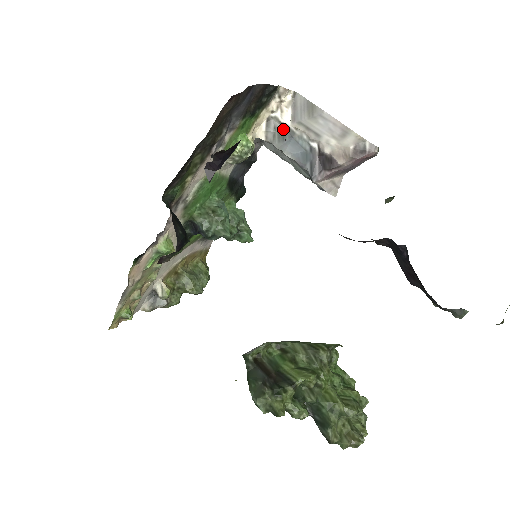
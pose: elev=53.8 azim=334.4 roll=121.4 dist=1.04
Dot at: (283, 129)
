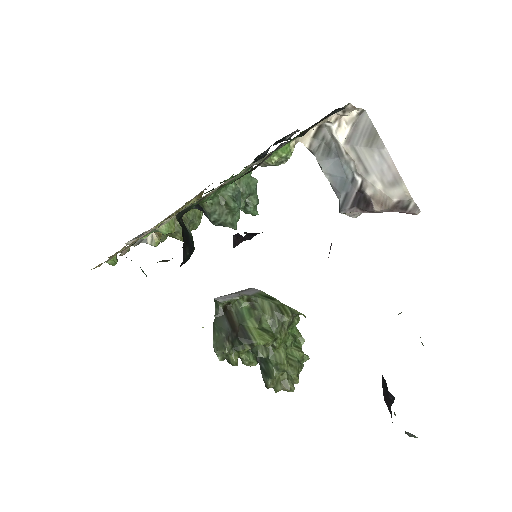
Dot at: (332, 143)
